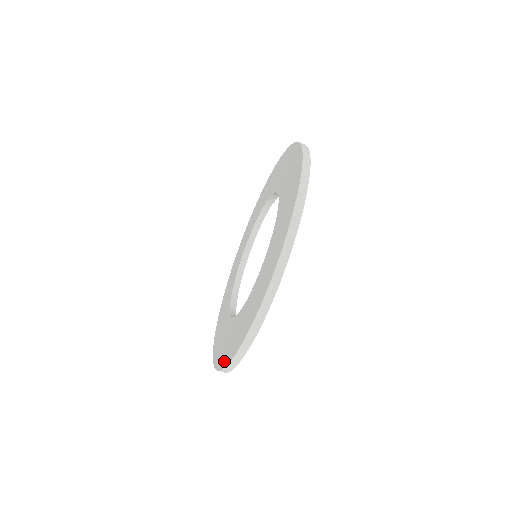
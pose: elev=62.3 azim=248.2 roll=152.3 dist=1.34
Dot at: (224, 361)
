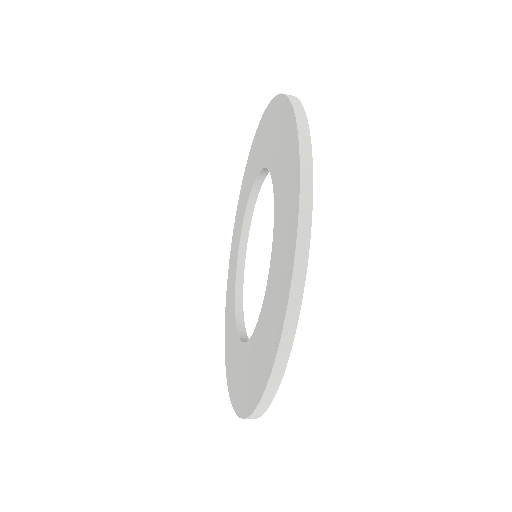
Dot at: (228, 379)
